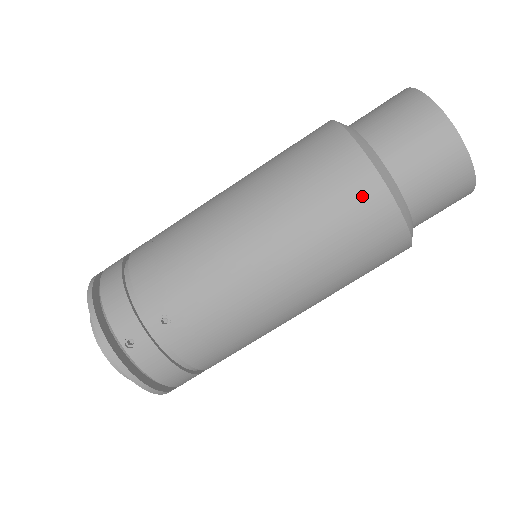
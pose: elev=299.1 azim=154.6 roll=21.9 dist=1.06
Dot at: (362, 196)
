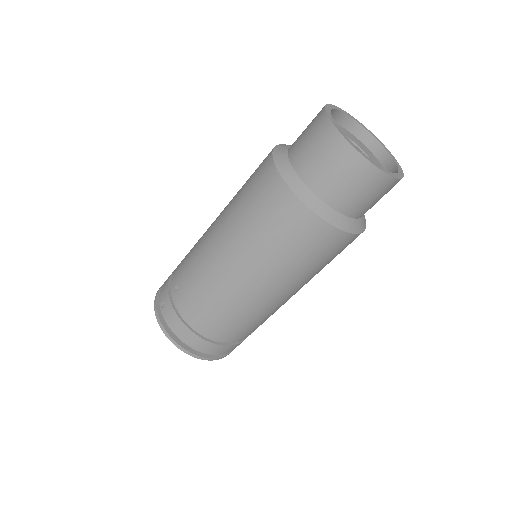
Dot at: (265, 183)
